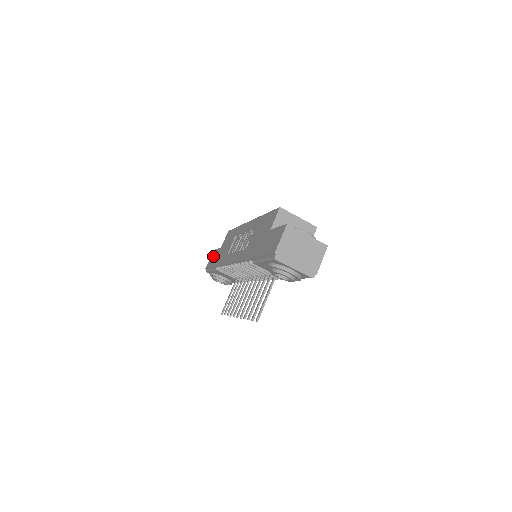
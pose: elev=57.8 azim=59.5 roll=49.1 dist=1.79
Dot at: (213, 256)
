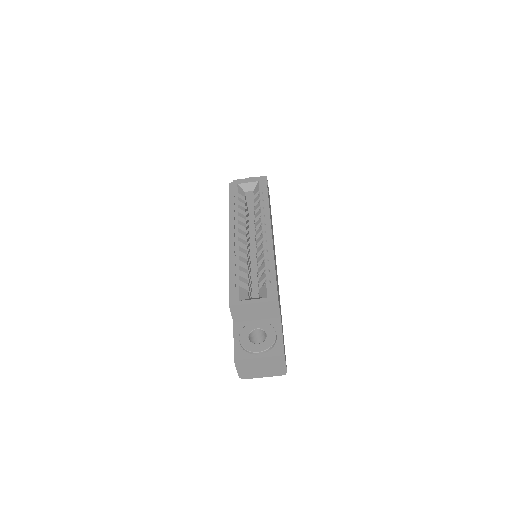
Dot at: occluded
